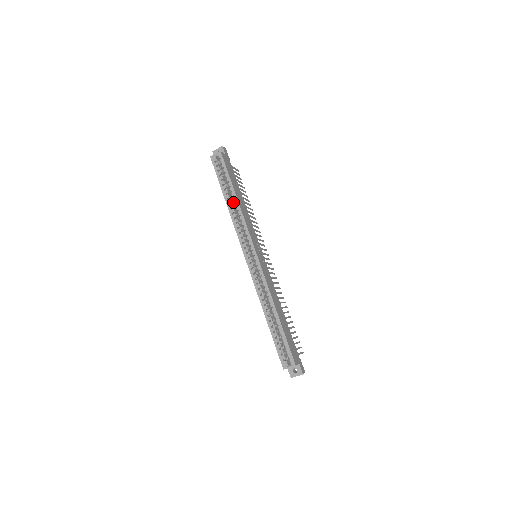
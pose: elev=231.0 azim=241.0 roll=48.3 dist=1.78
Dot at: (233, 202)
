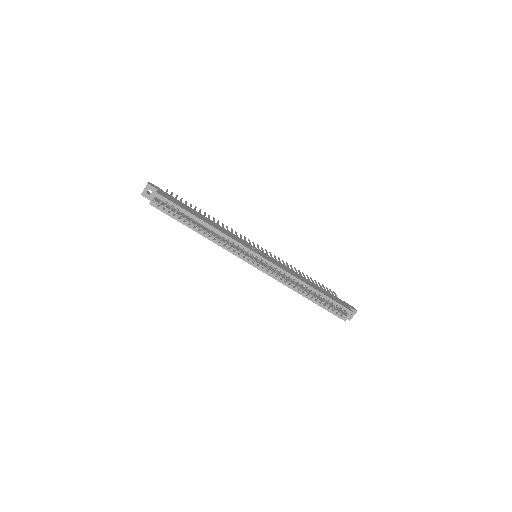
Dot at: (203, 228)
